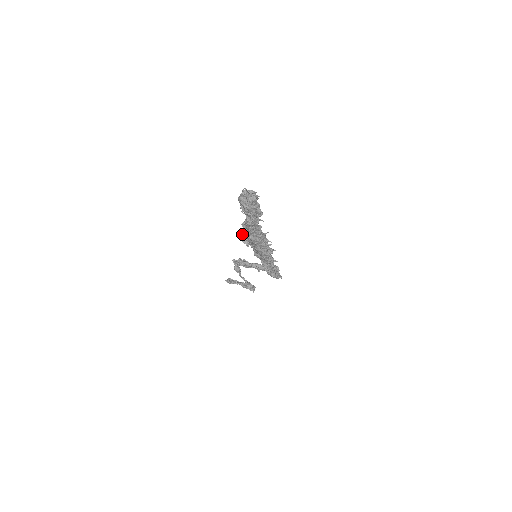
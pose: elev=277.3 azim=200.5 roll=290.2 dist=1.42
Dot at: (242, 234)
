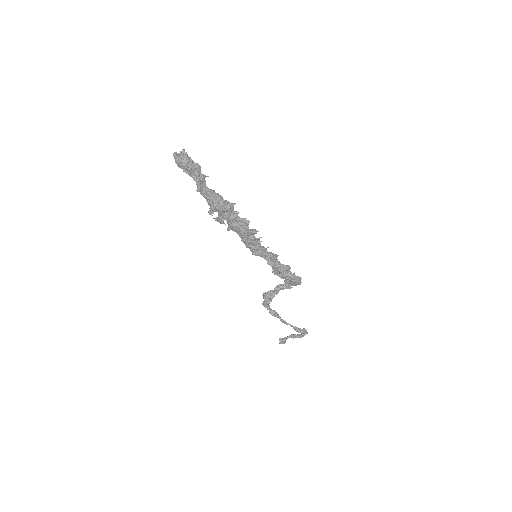
Dot at: (210, 209)
